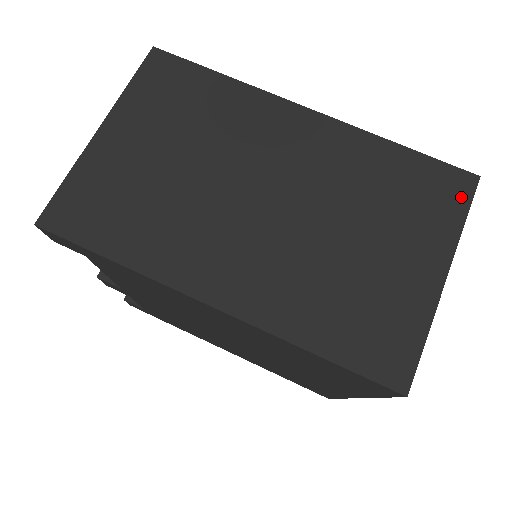
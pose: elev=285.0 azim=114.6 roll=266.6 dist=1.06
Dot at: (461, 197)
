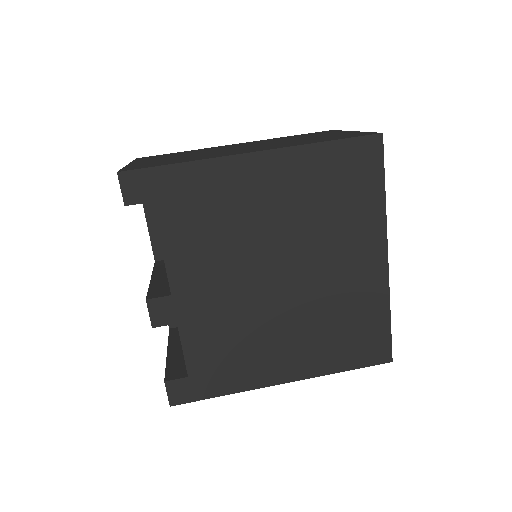
Dot at: occluded
